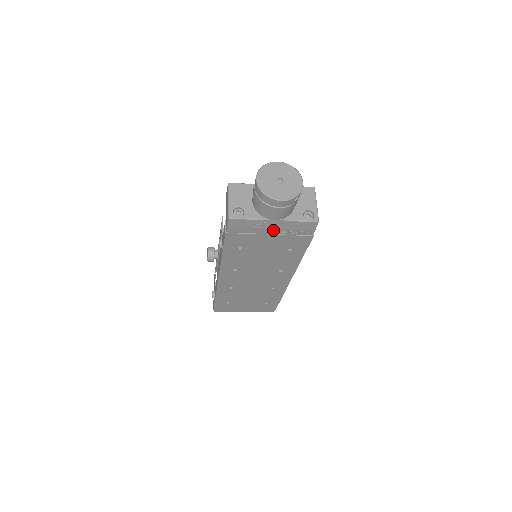
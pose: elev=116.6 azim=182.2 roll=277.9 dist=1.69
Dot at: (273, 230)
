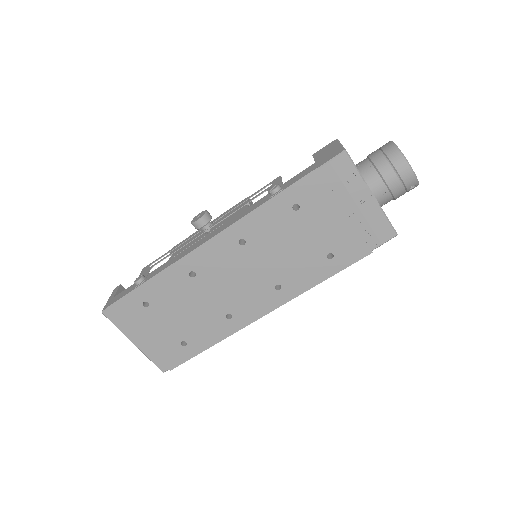
Dot at: (355, 208)
